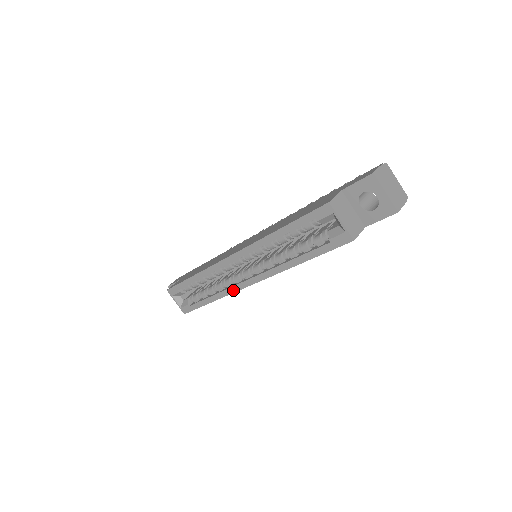
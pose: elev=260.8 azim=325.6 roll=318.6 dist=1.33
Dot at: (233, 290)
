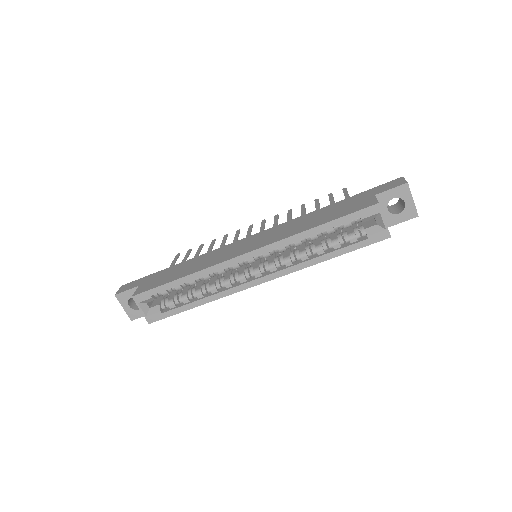
Dot at: (235, 290)
